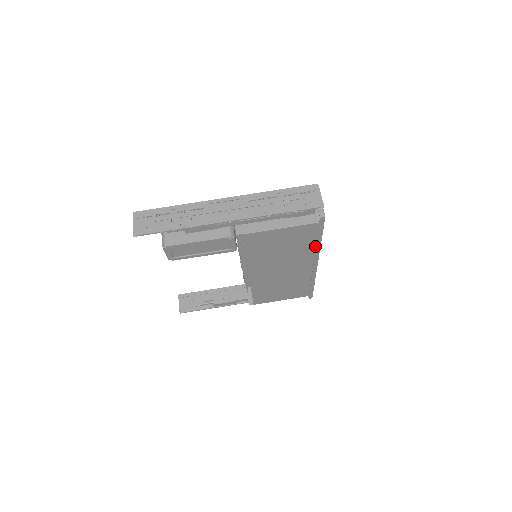
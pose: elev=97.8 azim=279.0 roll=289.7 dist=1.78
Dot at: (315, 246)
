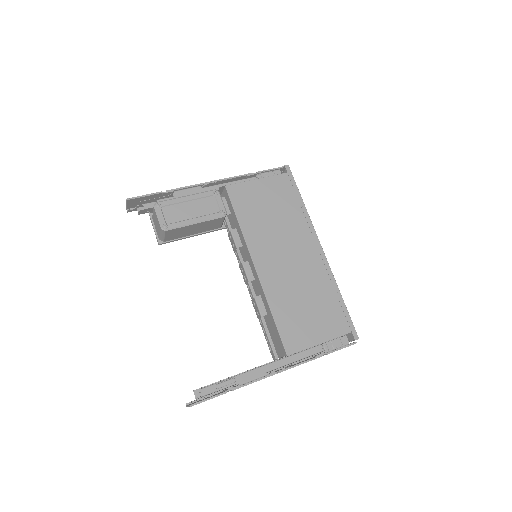
Dot at: (302, 211)
